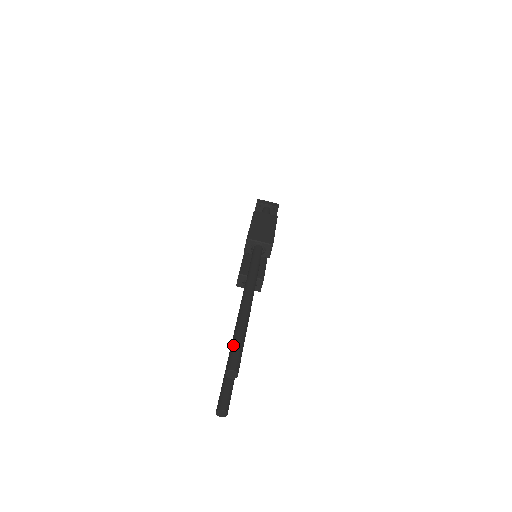
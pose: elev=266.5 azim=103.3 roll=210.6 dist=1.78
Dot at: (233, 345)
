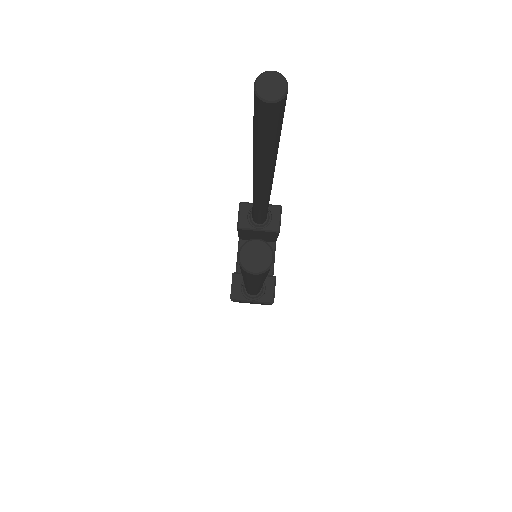
Dot at: occluded
